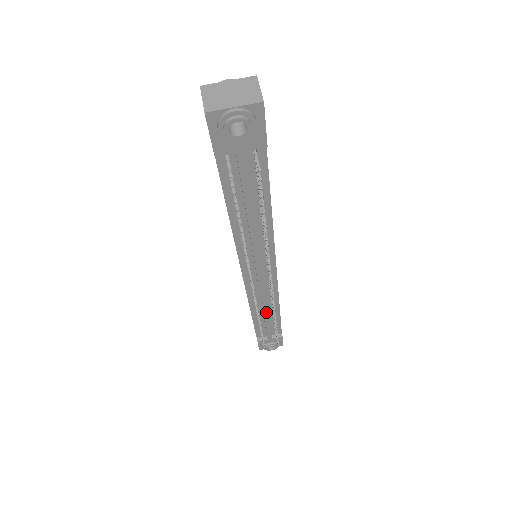
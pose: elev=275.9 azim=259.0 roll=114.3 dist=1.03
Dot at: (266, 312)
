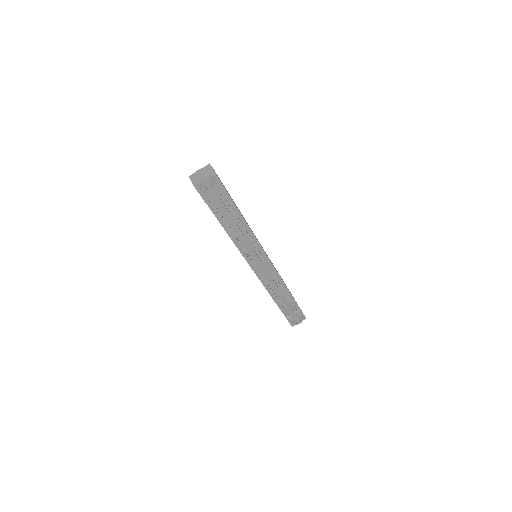
Dot at: (279, 291)
